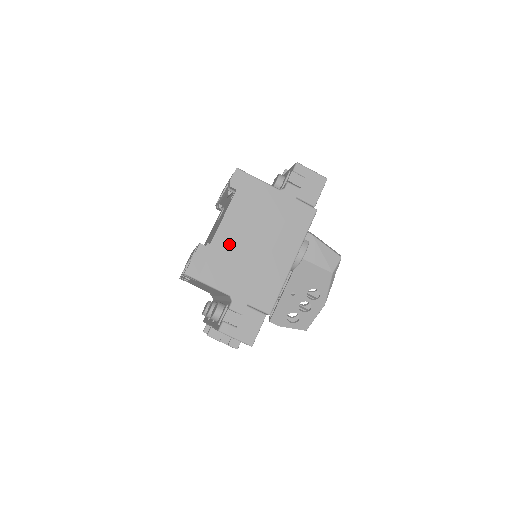
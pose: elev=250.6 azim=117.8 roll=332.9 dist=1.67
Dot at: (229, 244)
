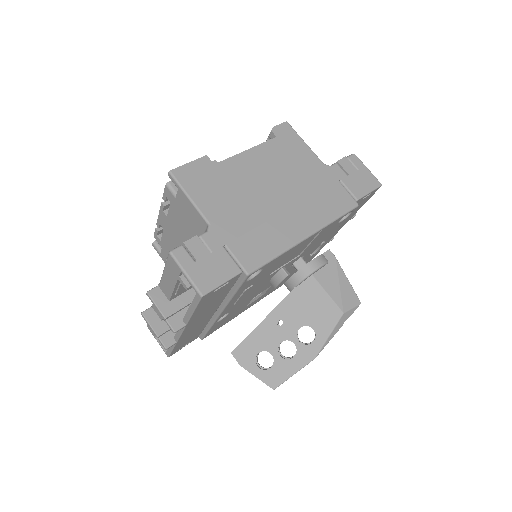
Dot at: (239, 175)
